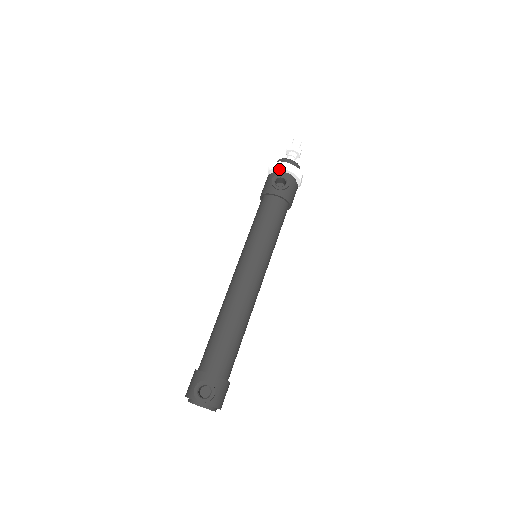
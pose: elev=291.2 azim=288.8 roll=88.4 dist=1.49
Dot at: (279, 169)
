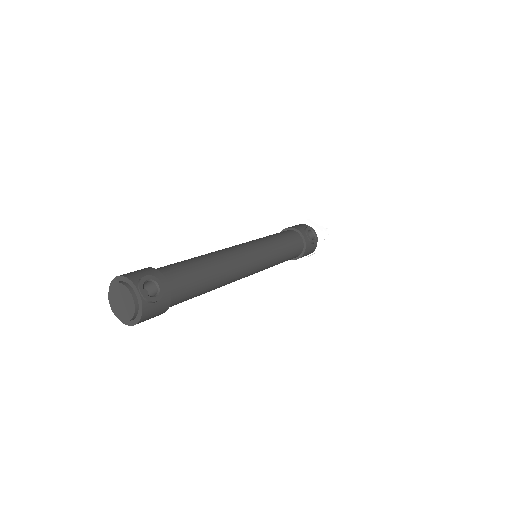
Dot at: (314, 228)
